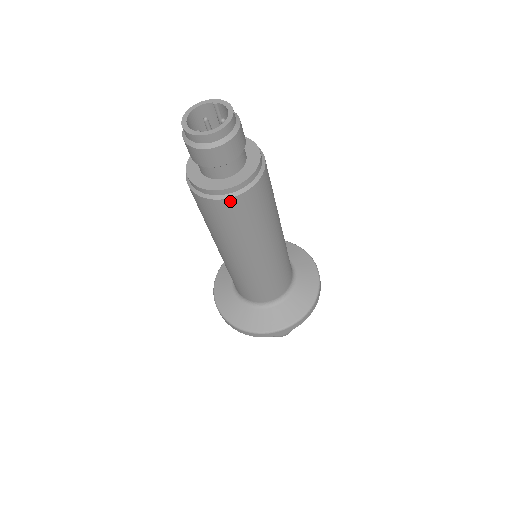
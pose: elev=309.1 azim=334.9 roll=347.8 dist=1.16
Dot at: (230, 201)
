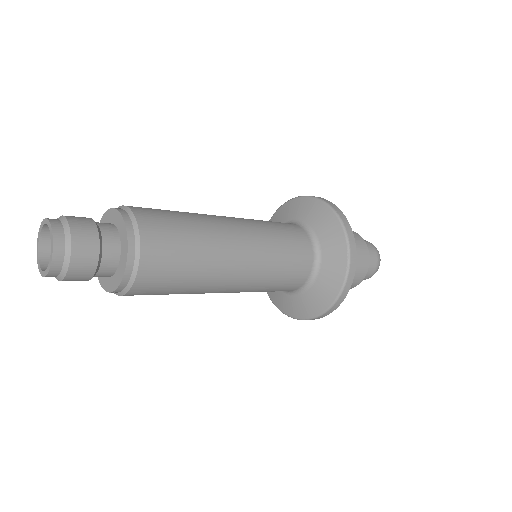
Dot at: occluded
